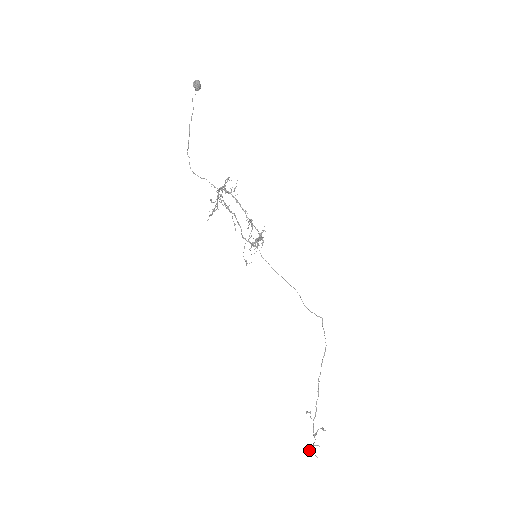
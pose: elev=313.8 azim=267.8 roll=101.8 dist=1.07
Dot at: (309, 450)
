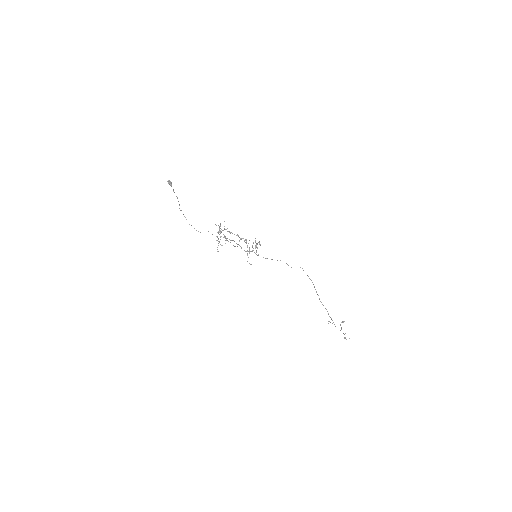
Dot at: (344, 338)
